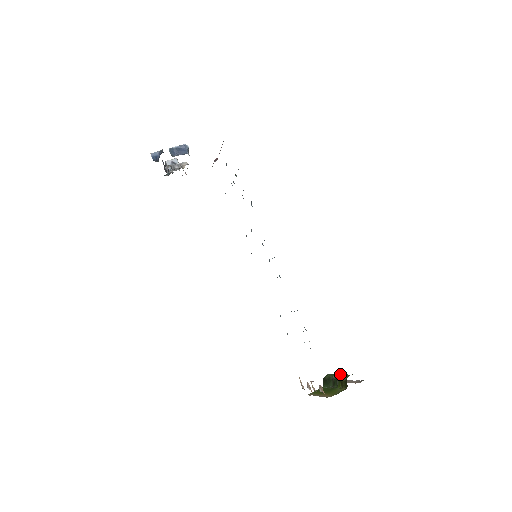
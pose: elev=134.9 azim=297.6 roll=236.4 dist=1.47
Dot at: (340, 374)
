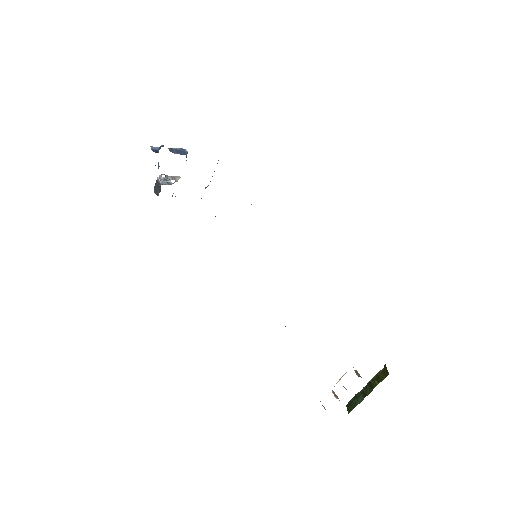
Dot at: occluded
